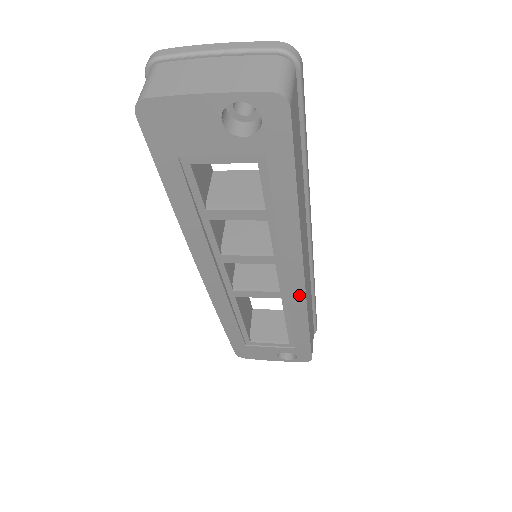
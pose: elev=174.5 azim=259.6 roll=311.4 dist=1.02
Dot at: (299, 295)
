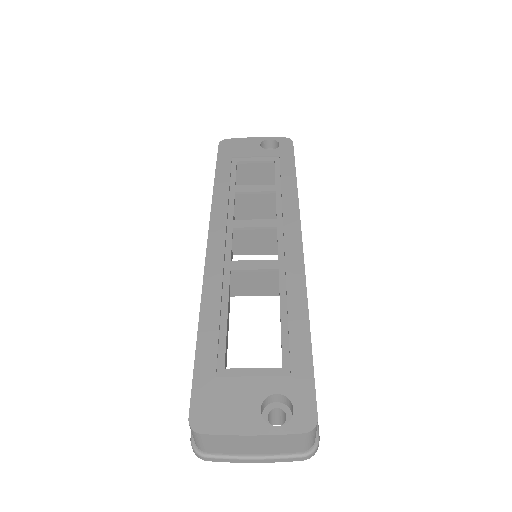
Dot at: (297, 257)
